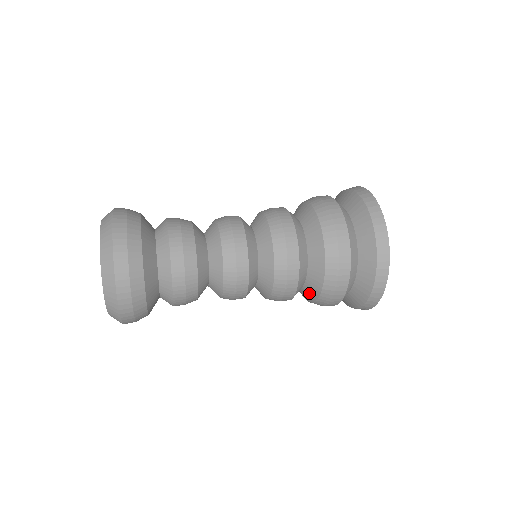
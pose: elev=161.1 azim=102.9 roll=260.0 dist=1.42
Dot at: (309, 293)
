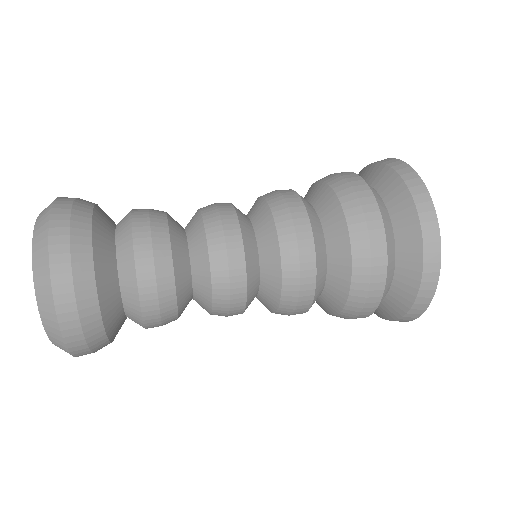
Dot at: (318, 303)
